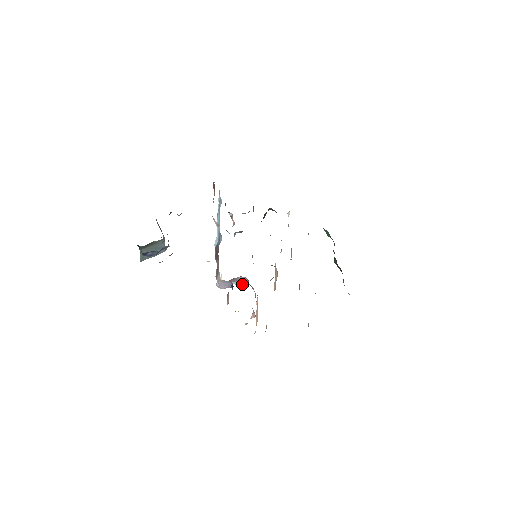
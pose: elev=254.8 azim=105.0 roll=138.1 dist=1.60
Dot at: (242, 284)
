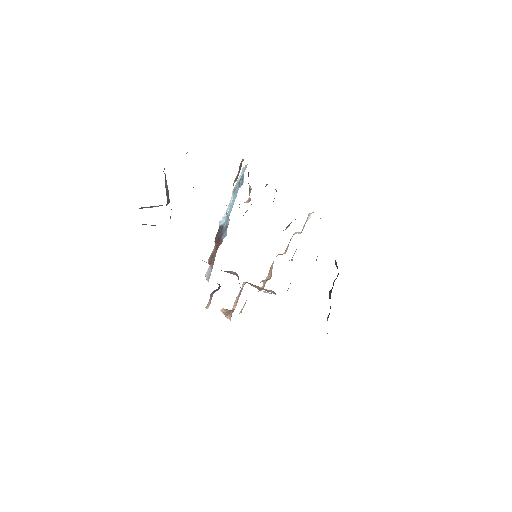
Dot at: occluded
